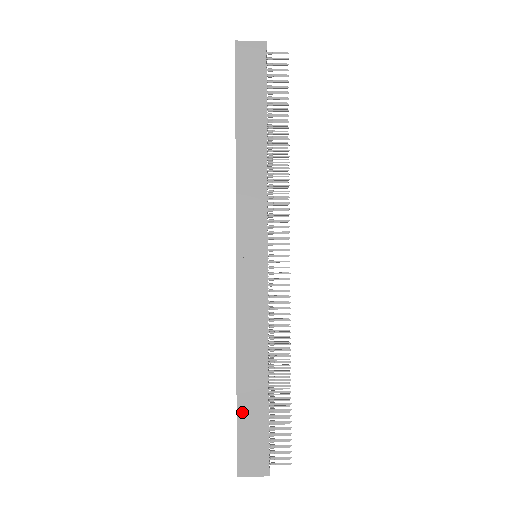
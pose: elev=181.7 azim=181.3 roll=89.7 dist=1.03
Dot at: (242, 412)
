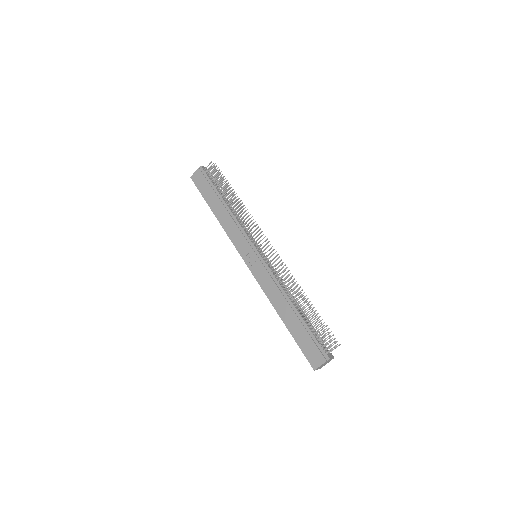
Dot at: (295, 334)
